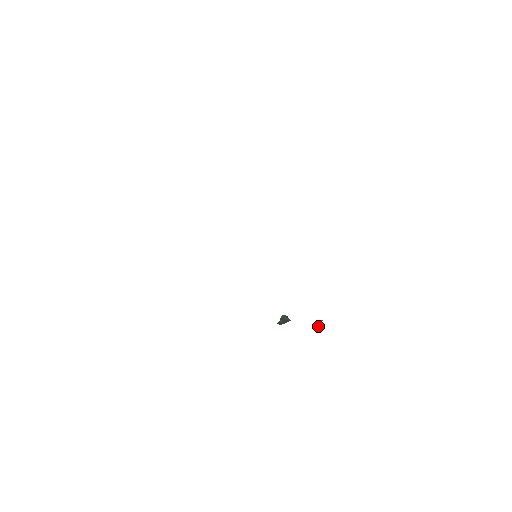
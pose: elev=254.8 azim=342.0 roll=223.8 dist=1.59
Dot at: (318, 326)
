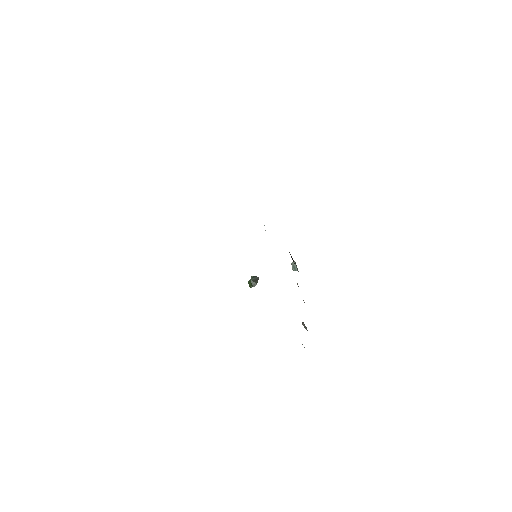
Dot at: (294, 269)
